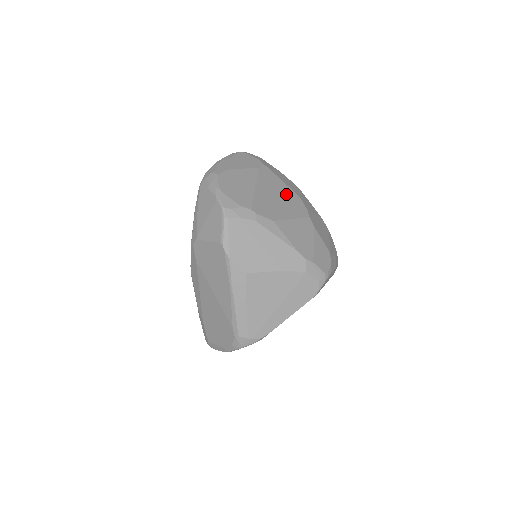
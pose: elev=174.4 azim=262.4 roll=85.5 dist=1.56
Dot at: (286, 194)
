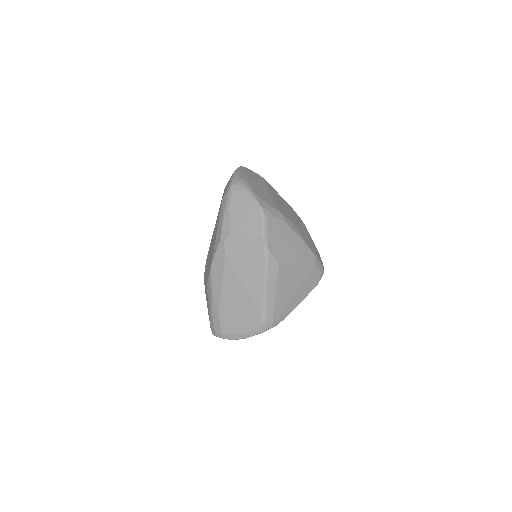
Dot at: (286, 204)
